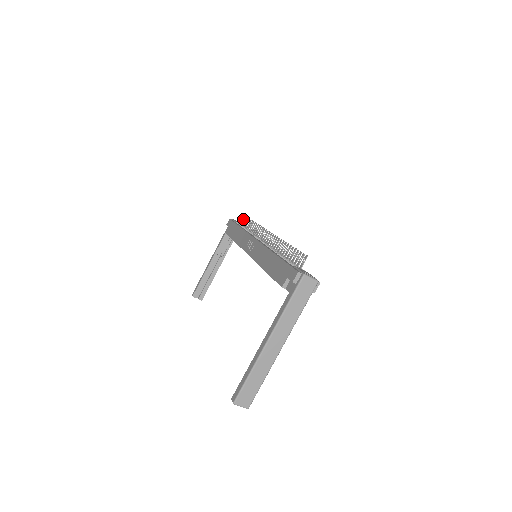
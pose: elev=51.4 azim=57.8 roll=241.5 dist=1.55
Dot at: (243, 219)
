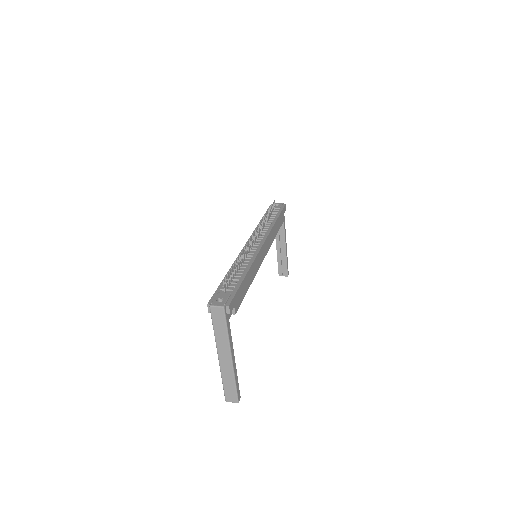
Dot at: (273, 204)
